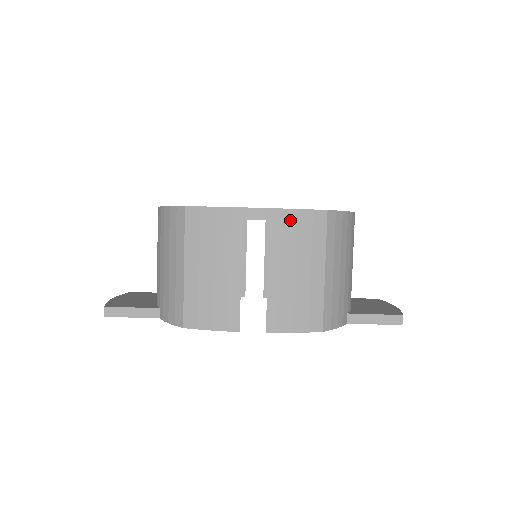
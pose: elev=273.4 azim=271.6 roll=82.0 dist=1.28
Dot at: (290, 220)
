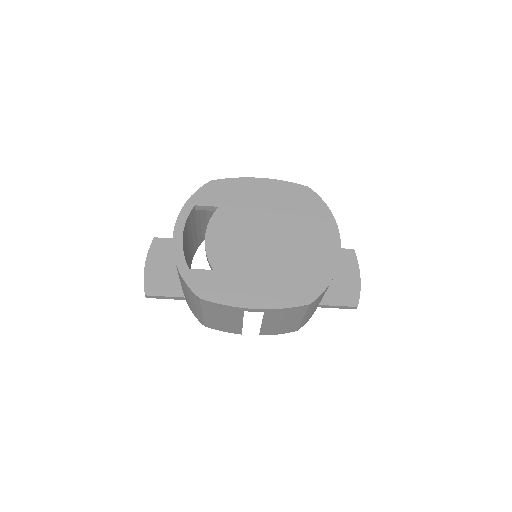
Dot at: (280, 311)
